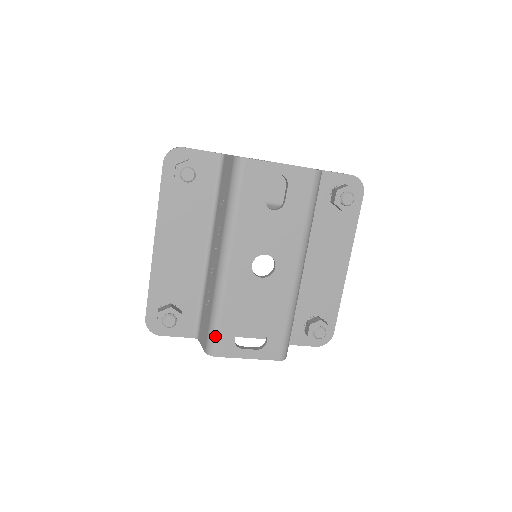
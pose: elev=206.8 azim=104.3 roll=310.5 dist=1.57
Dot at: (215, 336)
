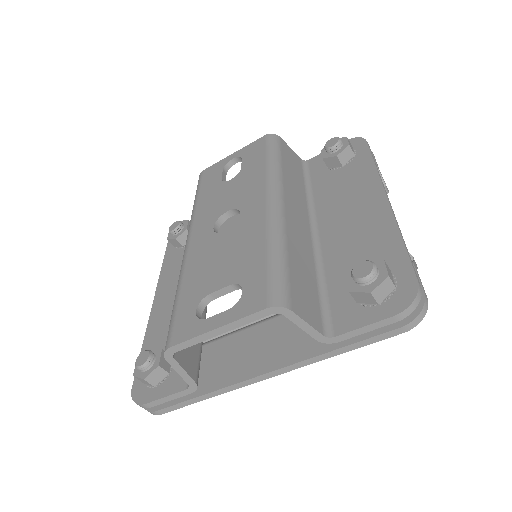
Dot at: (172, 321)
